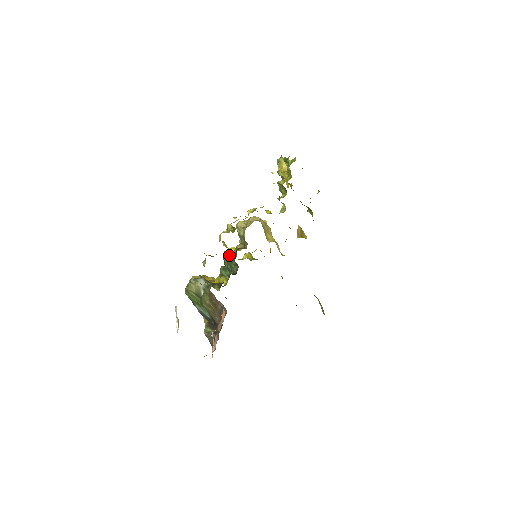
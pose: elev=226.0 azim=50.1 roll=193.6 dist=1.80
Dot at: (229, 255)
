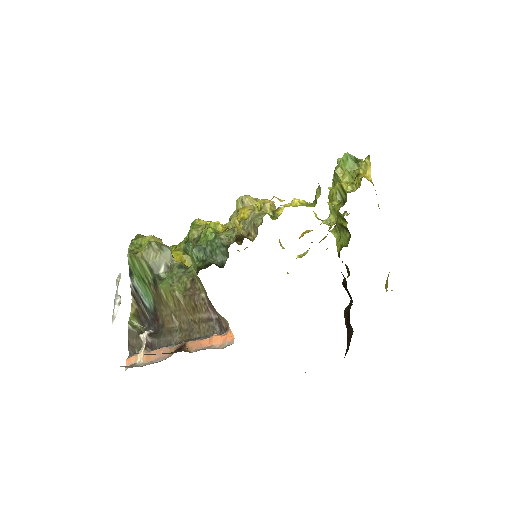
Dot at: (218, 234)
